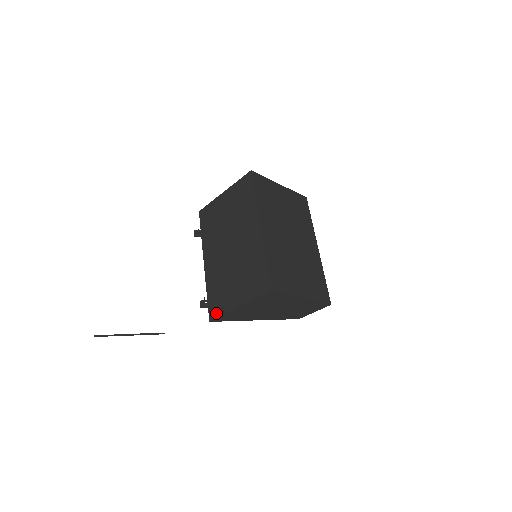
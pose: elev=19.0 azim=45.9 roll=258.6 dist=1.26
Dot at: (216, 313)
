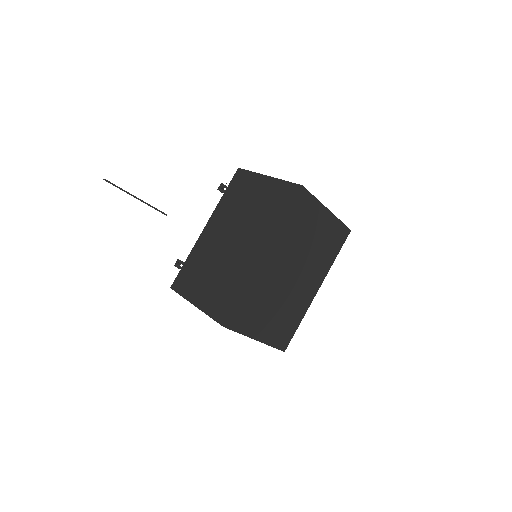
Dot at: (179, 288)
